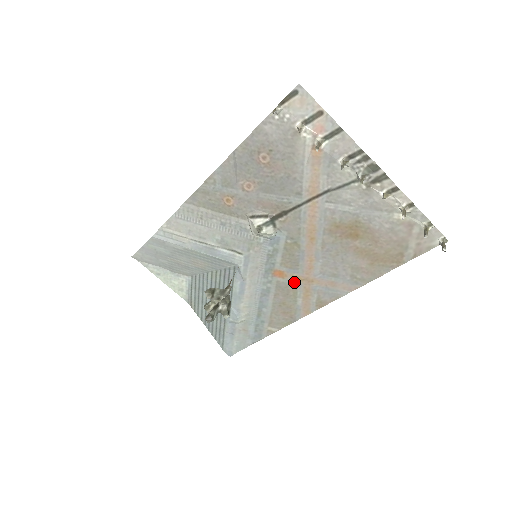
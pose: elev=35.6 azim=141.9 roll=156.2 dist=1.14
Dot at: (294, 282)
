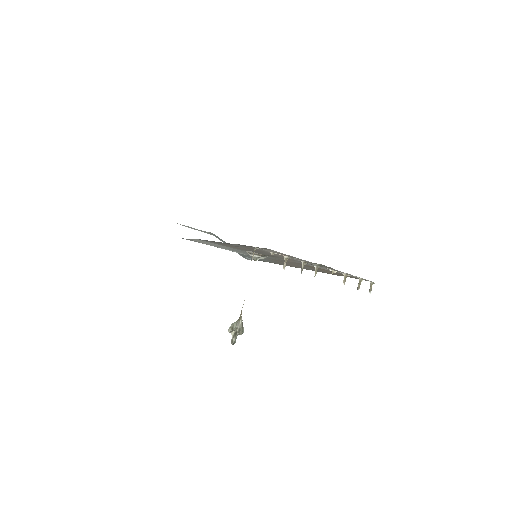
Dot at: occluded
